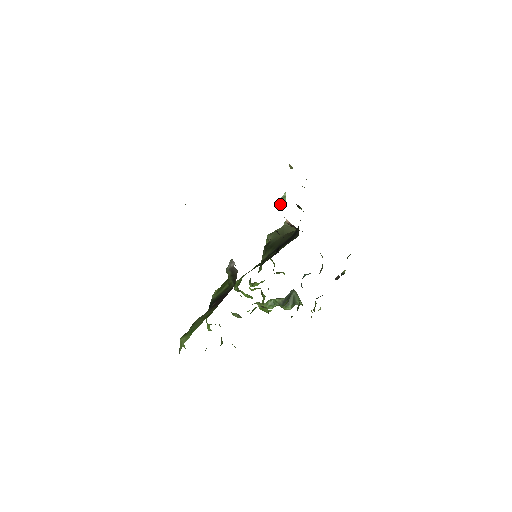
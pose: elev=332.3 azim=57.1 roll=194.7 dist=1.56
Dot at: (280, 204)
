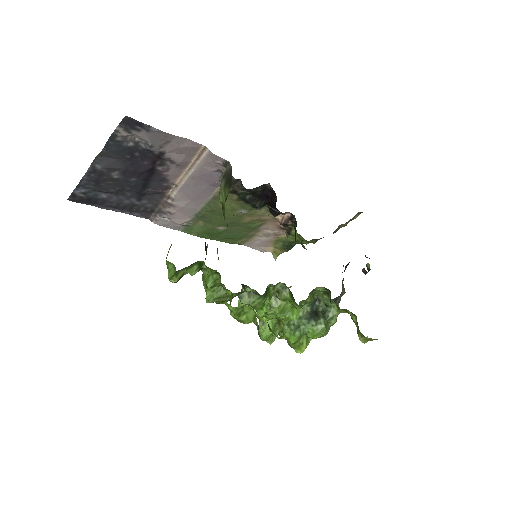
Dot at: occluded
